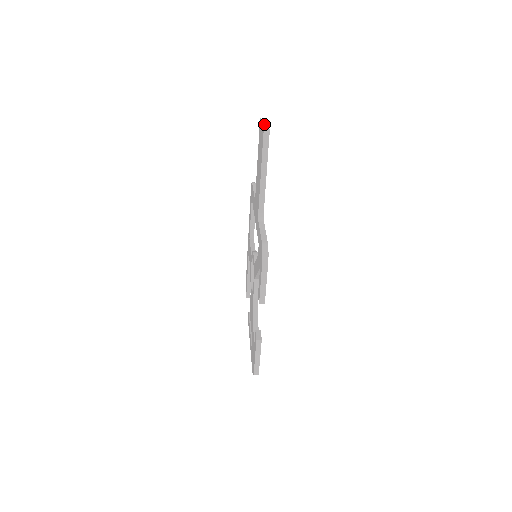
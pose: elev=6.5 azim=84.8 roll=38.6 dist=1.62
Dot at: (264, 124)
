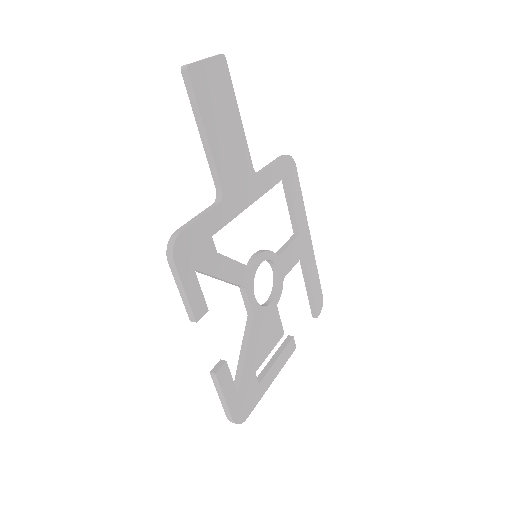
Dot at: (200, 60)
